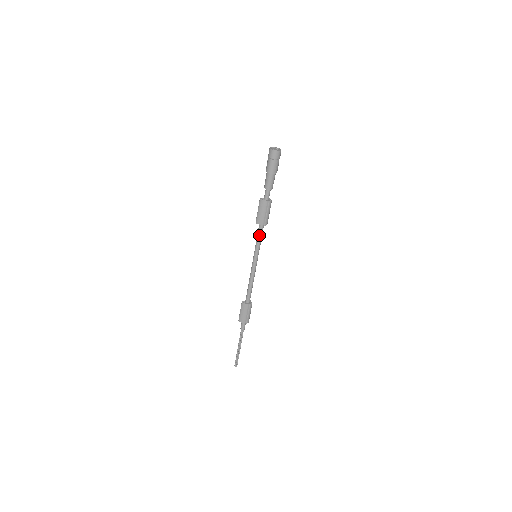
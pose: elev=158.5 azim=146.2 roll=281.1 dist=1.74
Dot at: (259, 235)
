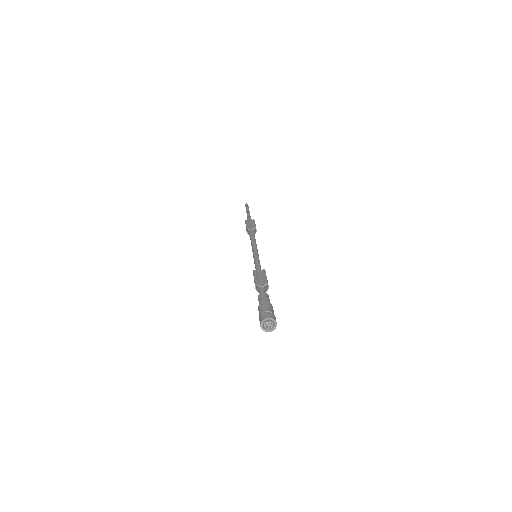
Dot at: occluded
